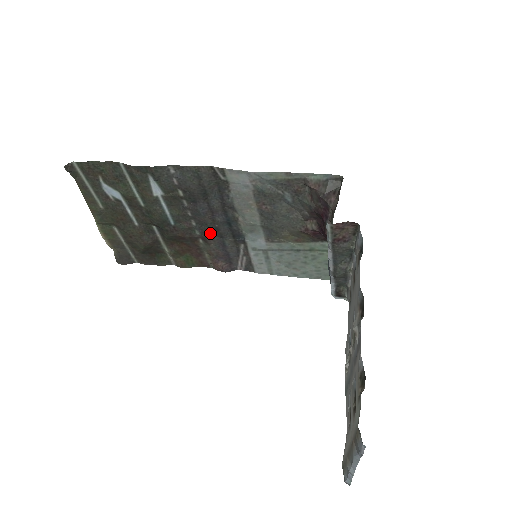
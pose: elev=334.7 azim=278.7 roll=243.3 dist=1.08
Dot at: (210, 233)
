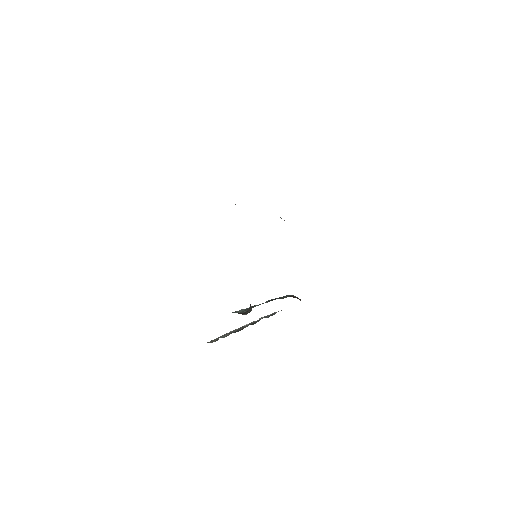
Dot at: occluded
